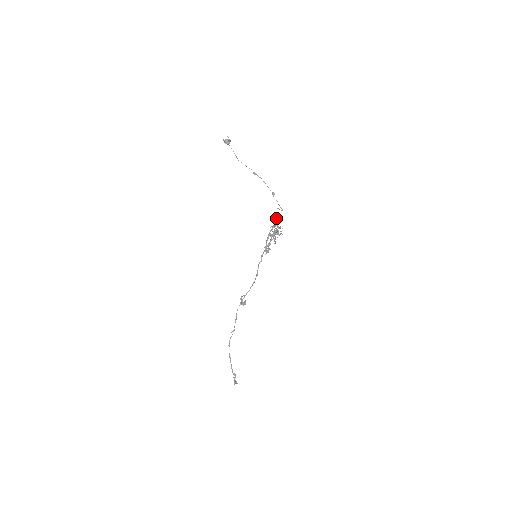
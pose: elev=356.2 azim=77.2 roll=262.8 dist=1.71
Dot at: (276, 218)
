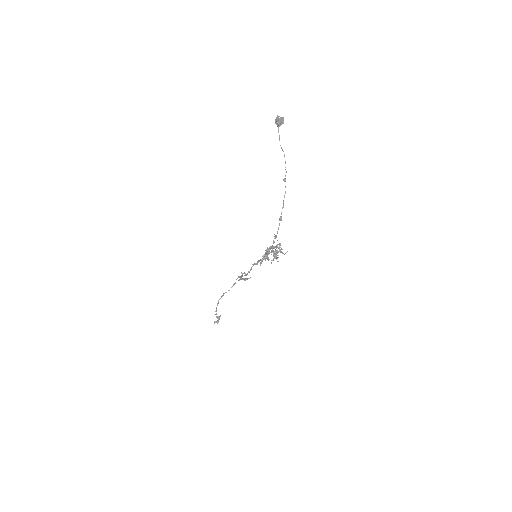
Dot at: occluded
